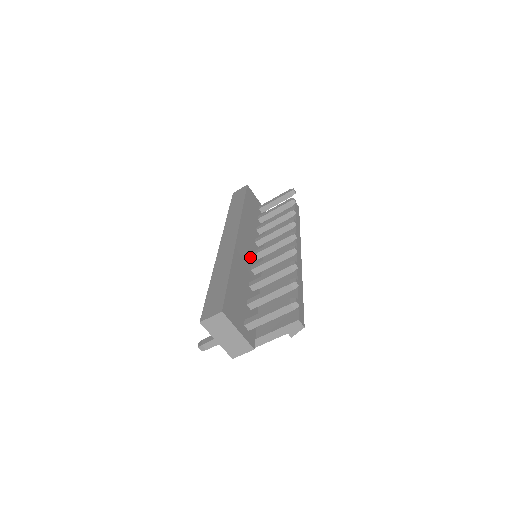
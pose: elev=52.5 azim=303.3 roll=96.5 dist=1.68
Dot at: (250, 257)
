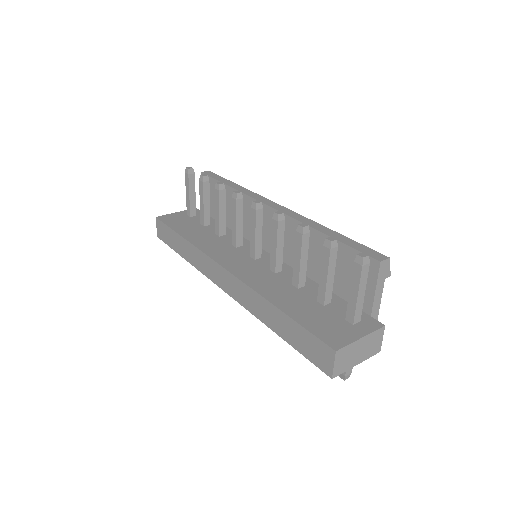
Dot at: (257, 265)
